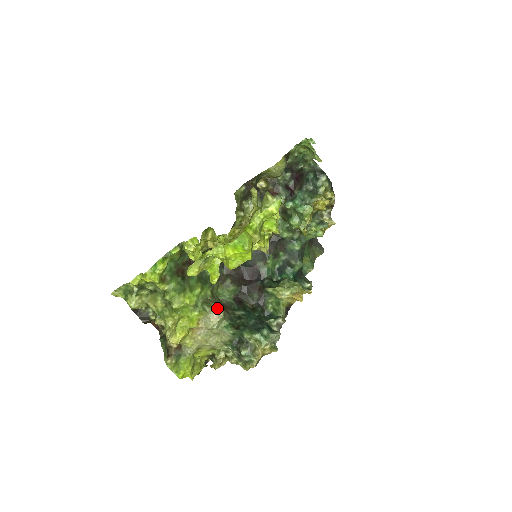
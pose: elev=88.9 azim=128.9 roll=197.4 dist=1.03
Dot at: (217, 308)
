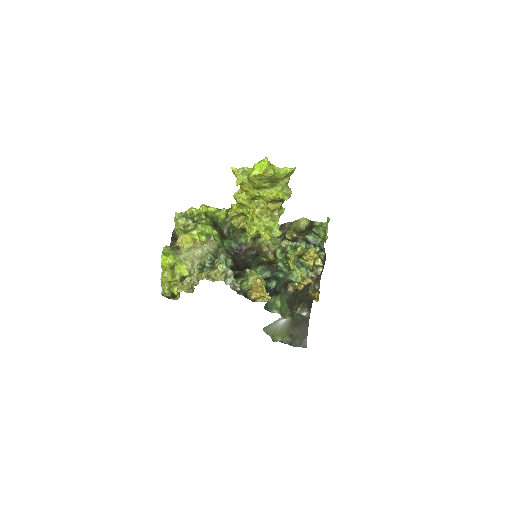
Dot at: (216, 242)
